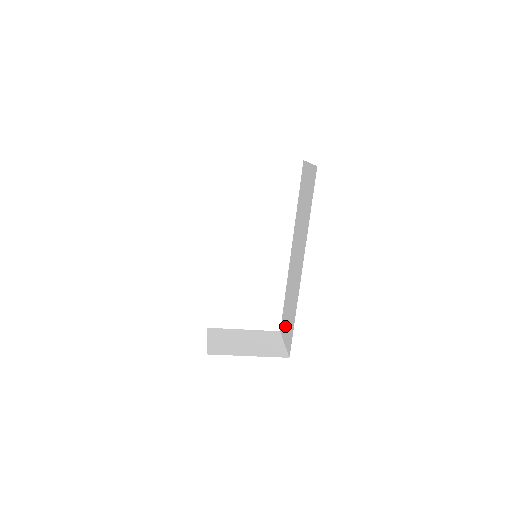
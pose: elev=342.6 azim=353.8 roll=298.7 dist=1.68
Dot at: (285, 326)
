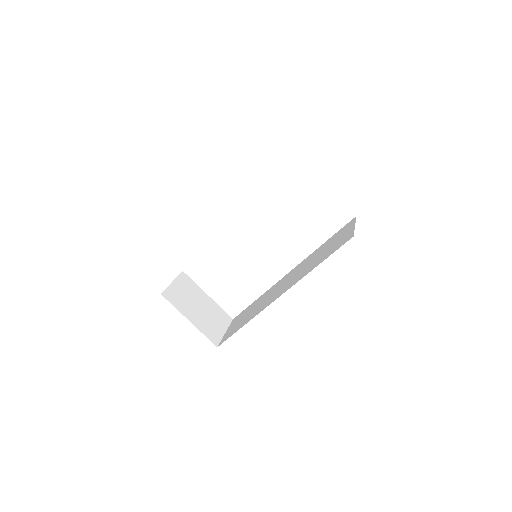
Dot at: (237, 321)
